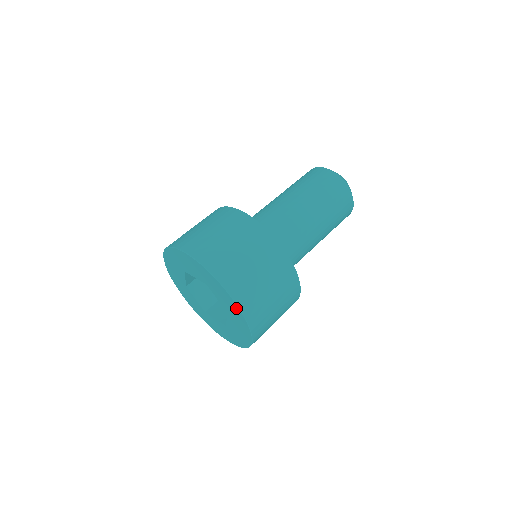
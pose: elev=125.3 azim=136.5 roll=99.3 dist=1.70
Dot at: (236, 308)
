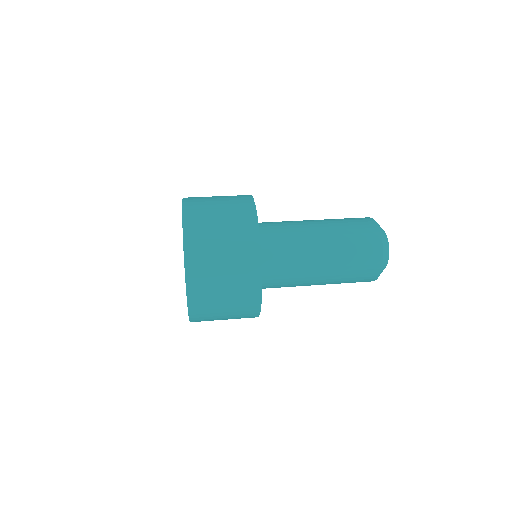
Dot at: (185, 270)
